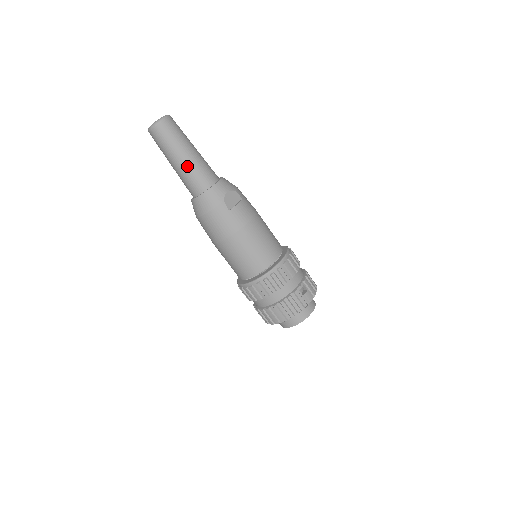
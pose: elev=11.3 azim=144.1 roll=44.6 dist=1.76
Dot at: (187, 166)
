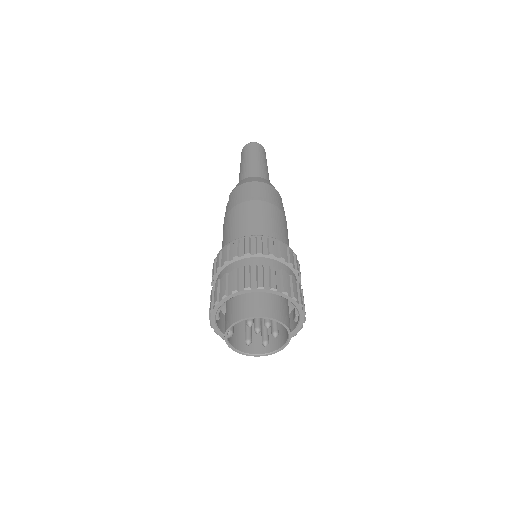
Dot at: (265, 169)
